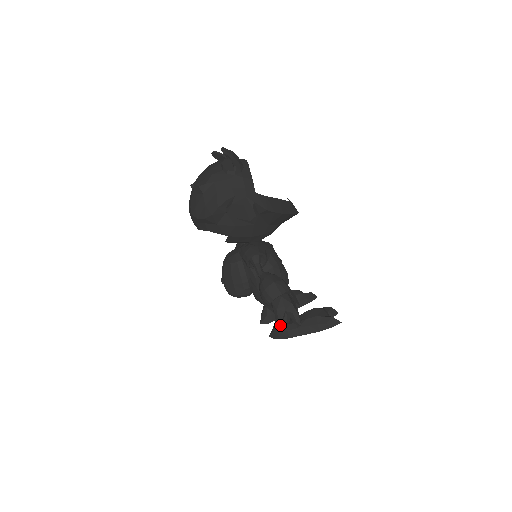
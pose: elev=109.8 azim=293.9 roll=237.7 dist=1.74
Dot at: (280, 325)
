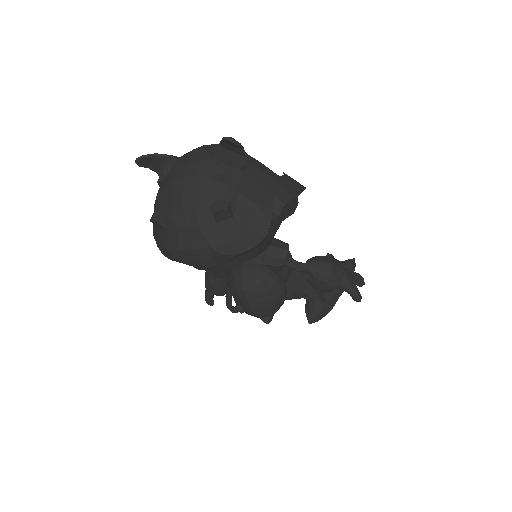
Dot at: (361, 298)
